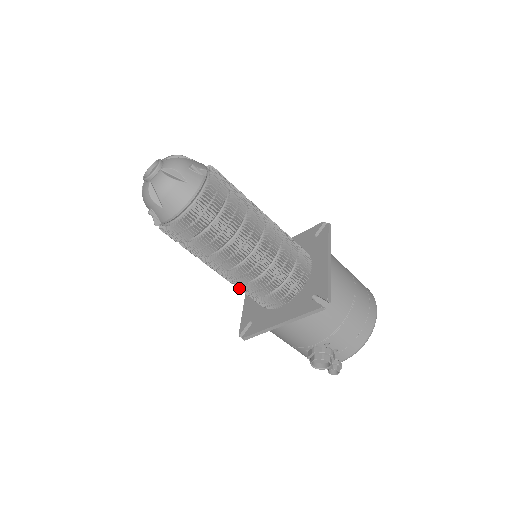
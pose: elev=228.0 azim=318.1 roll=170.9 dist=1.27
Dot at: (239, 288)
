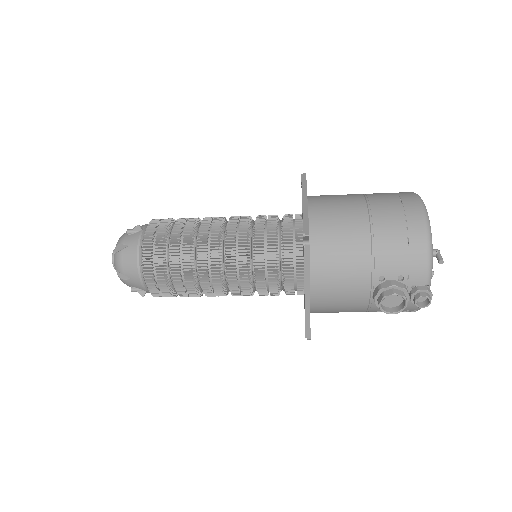
Dot at: (259, 294)
